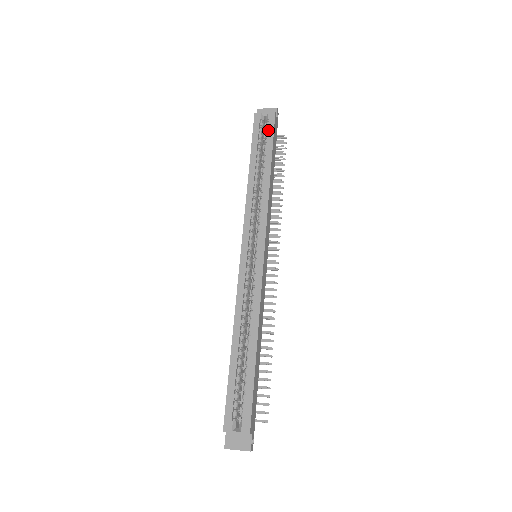
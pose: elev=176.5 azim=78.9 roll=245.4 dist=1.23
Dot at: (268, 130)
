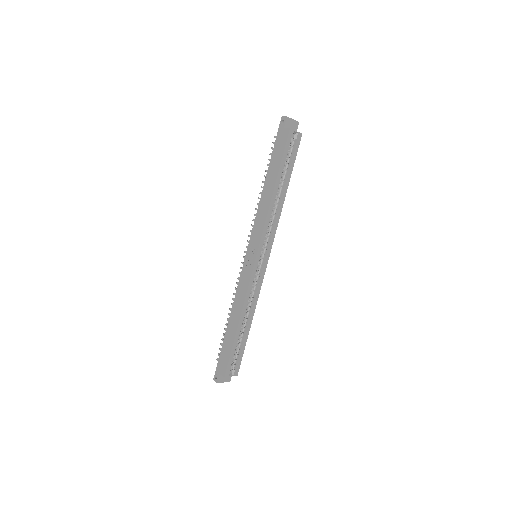
Dot at: (294, 151)
